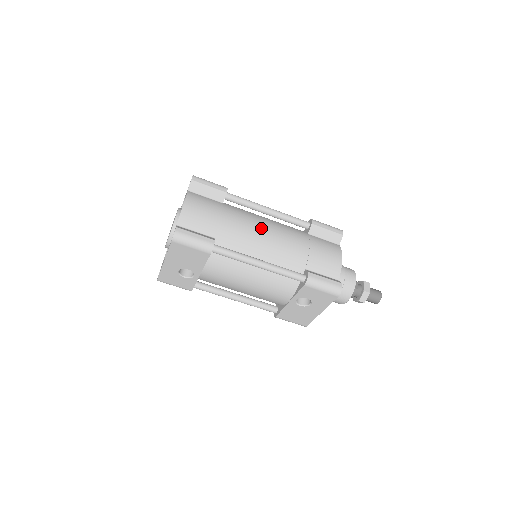
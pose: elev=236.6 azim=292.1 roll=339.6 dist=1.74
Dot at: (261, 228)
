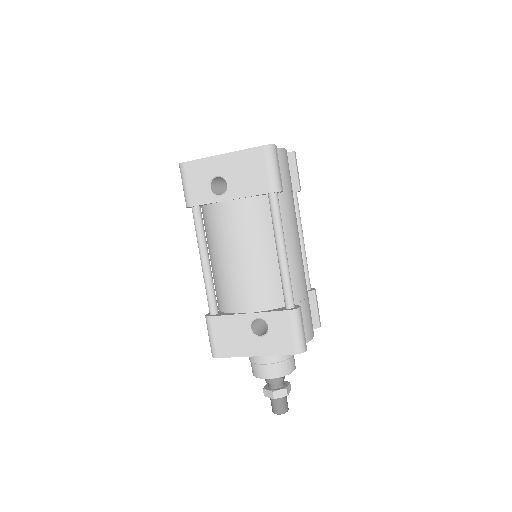
Dot at: occluded
